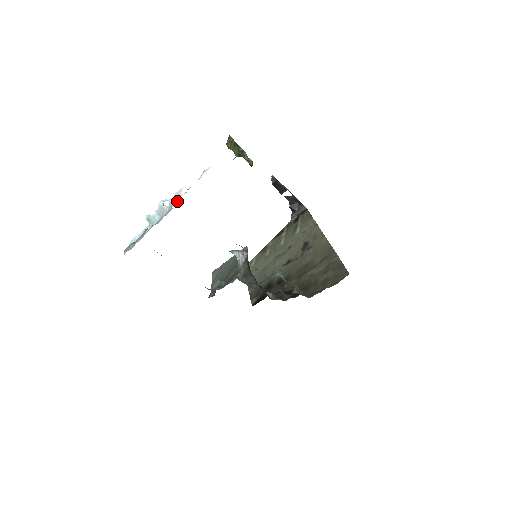
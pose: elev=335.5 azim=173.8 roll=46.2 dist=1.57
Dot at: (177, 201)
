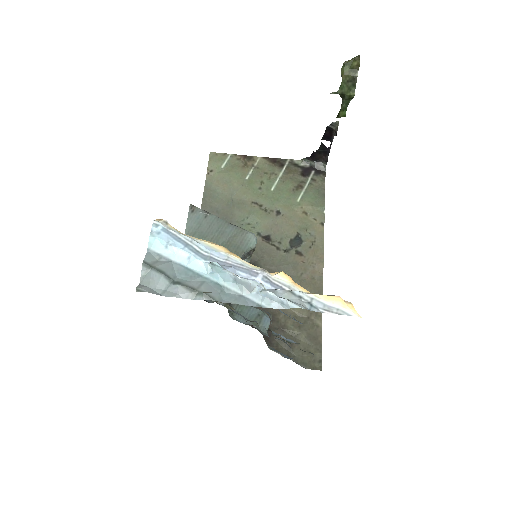
Dot at: (277, 304)
